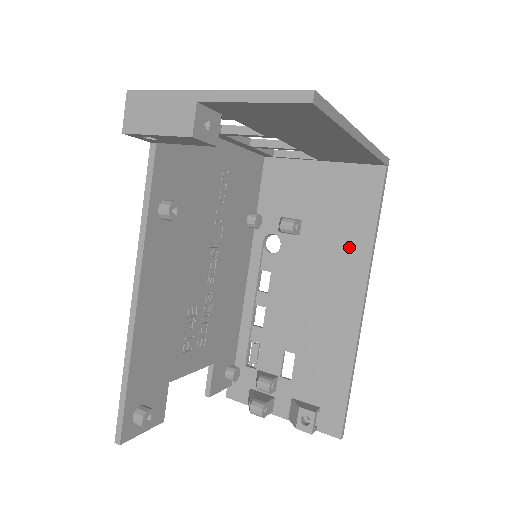
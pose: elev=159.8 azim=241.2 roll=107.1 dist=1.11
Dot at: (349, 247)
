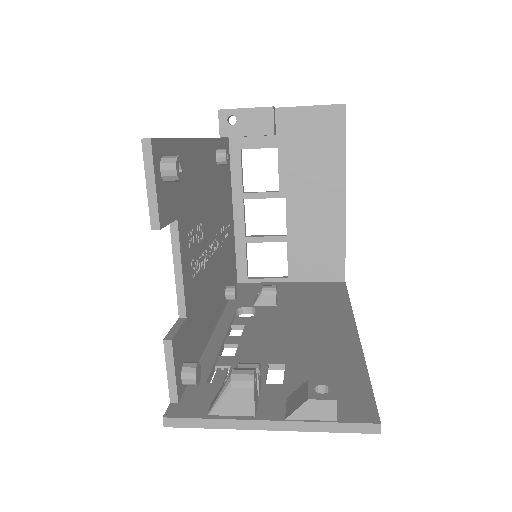
Dot at: (329, 307)
